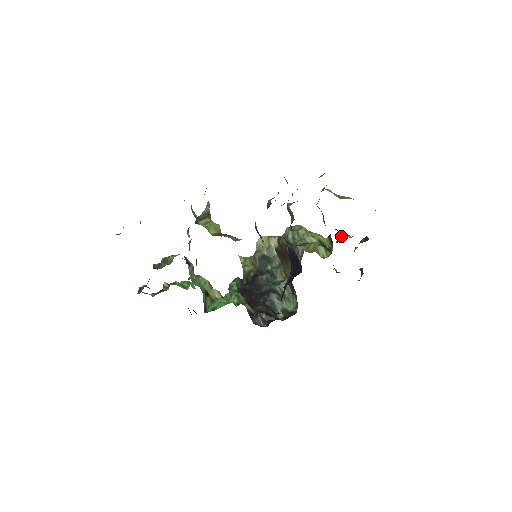
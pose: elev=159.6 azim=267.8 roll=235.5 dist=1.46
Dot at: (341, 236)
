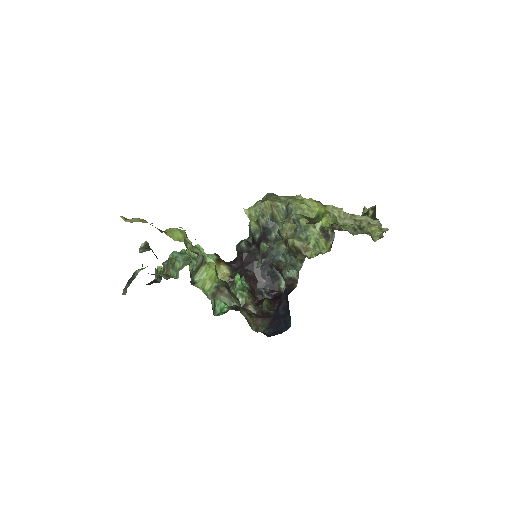
Dot at: occluded
